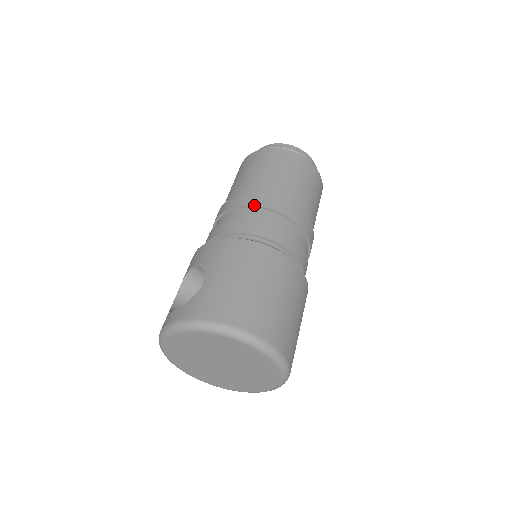
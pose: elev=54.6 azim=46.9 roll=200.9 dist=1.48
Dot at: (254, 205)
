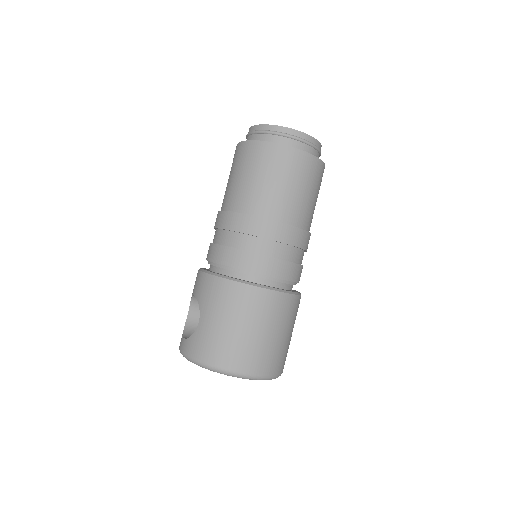
Dot at: (239, 231)
